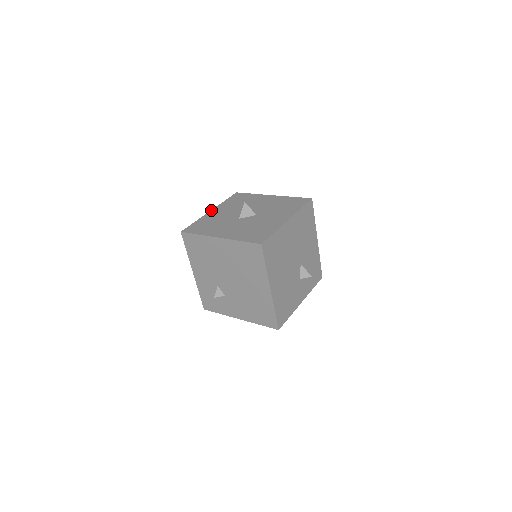
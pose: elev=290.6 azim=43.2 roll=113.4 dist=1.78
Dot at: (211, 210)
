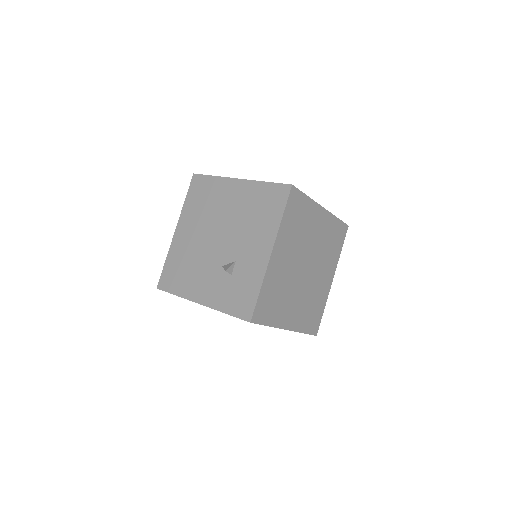
Dot at: occluded
